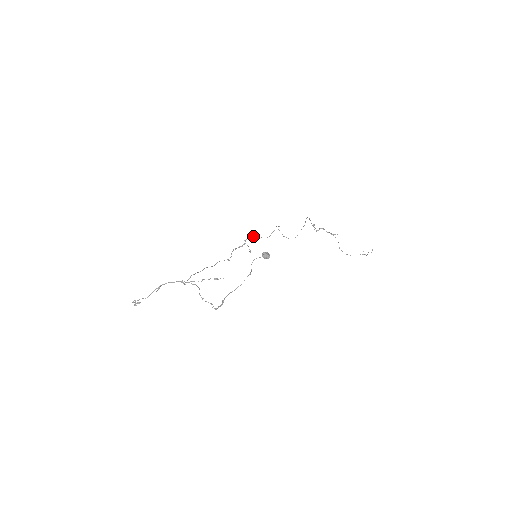
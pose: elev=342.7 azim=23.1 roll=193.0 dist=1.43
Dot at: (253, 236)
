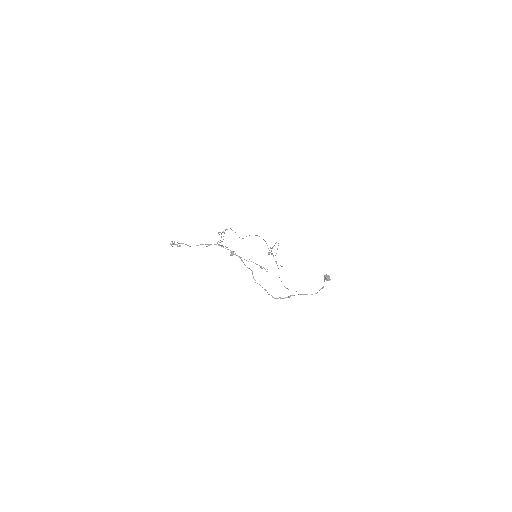
Dot at: (232, 230)
